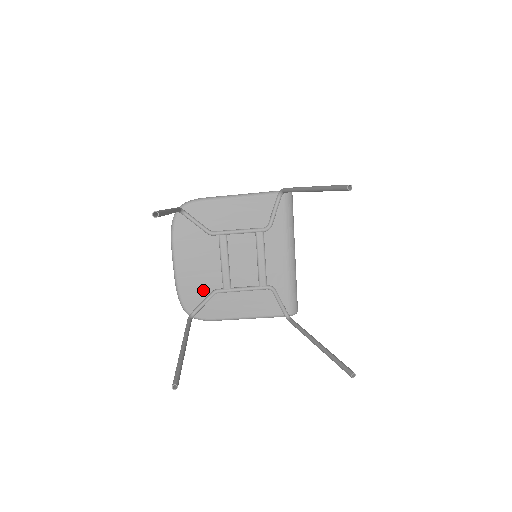
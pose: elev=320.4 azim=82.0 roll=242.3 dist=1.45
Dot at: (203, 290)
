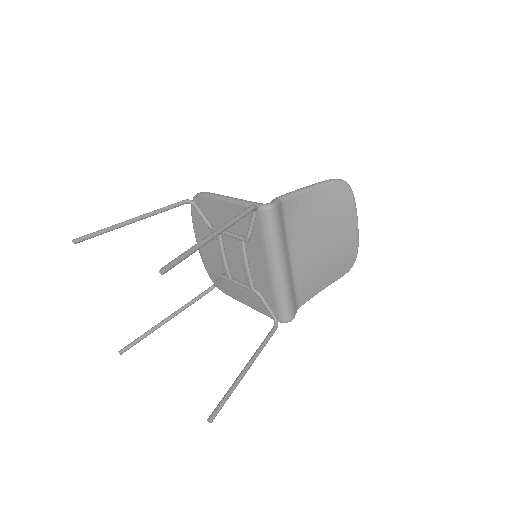
Dot at: (217, 271)
